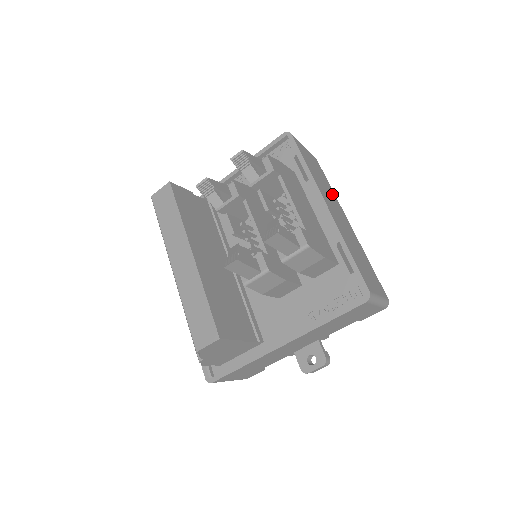
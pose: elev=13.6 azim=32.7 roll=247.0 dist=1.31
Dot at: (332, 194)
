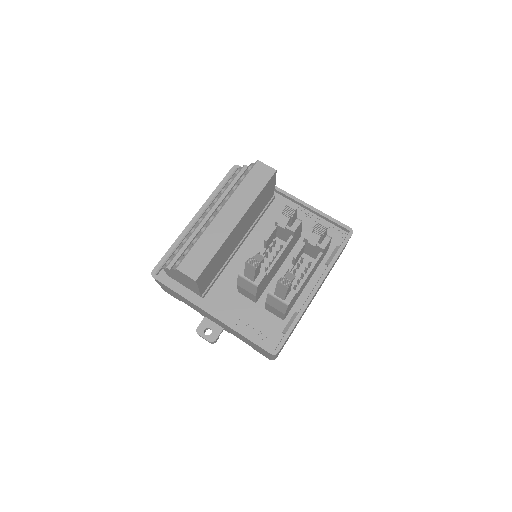
Dot at: occluded
